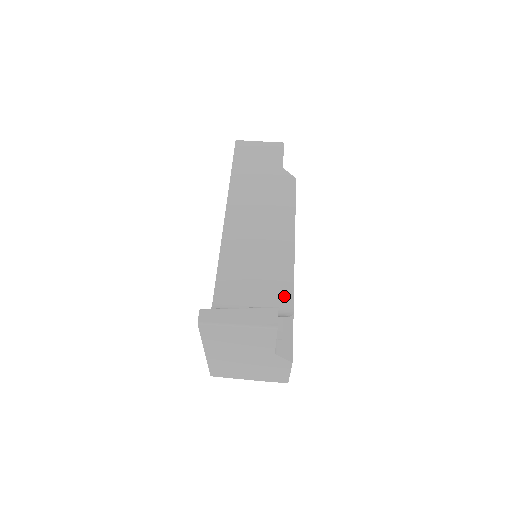
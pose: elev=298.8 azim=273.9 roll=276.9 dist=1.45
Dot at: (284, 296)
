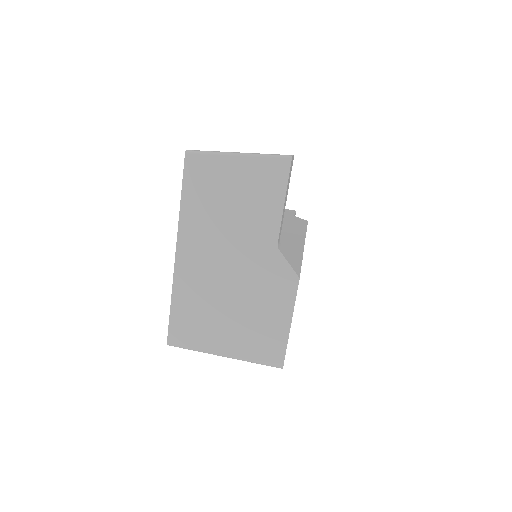
Dot at: occluded
